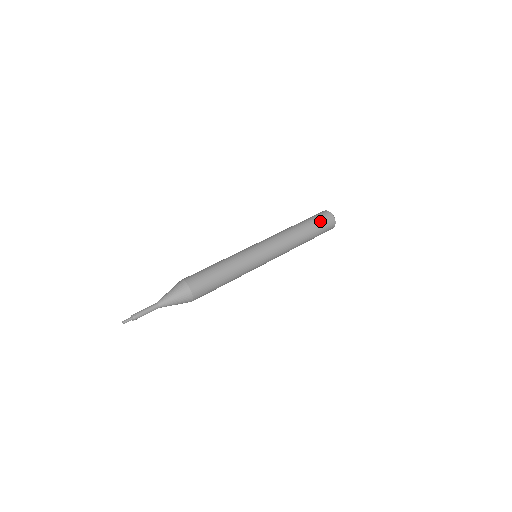
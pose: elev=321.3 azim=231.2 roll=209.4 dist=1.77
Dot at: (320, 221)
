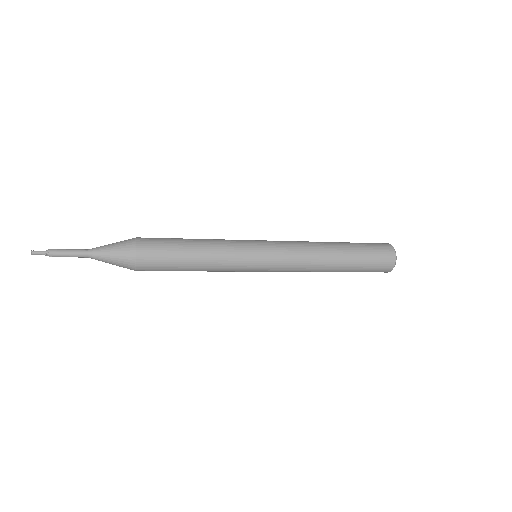
Dot at: occluded
